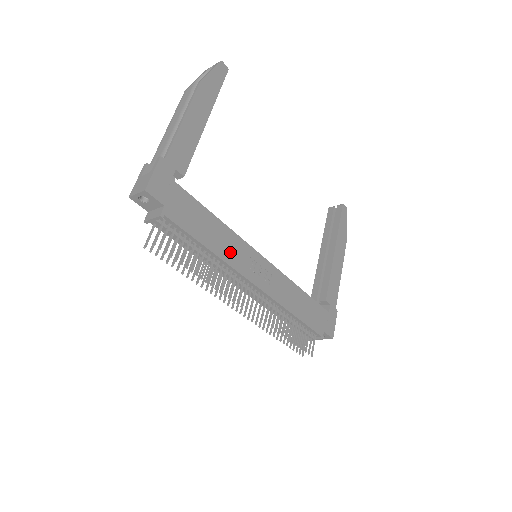
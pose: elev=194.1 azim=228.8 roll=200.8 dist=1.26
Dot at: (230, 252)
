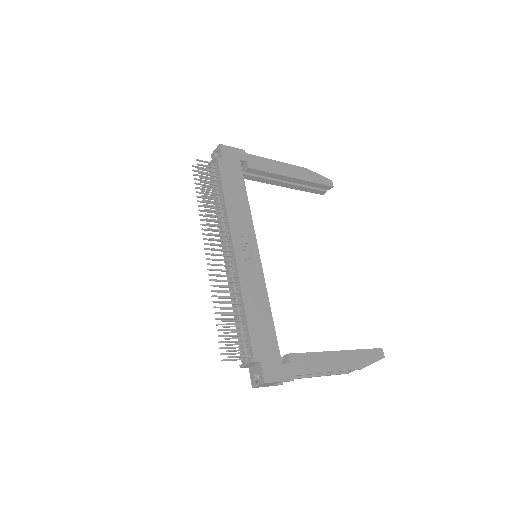
Dot at: (237, 216)
